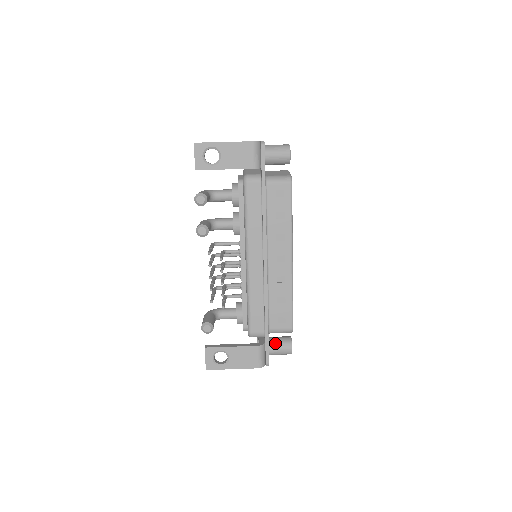
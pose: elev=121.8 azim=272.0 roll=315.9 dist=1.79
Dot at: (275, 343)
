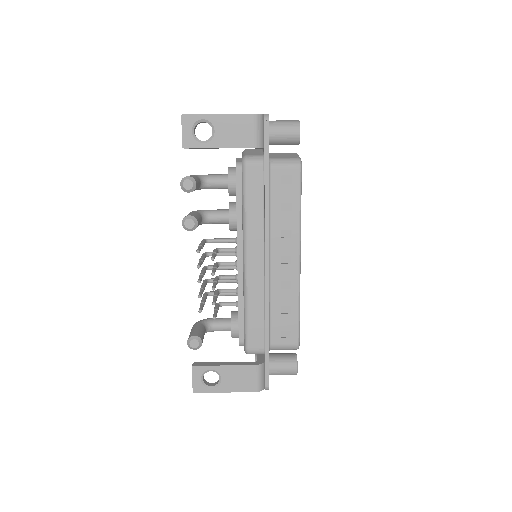
Dot at: (277, 361)
